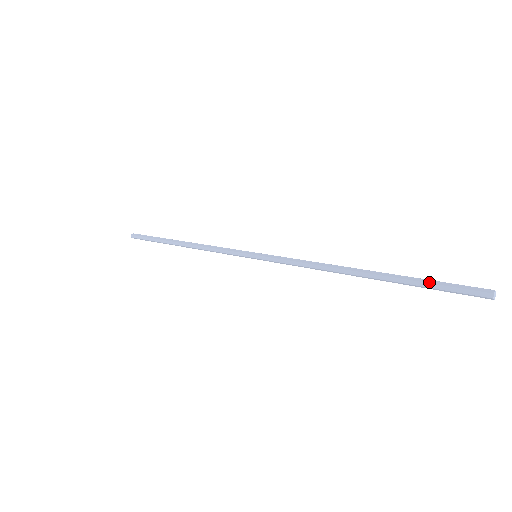
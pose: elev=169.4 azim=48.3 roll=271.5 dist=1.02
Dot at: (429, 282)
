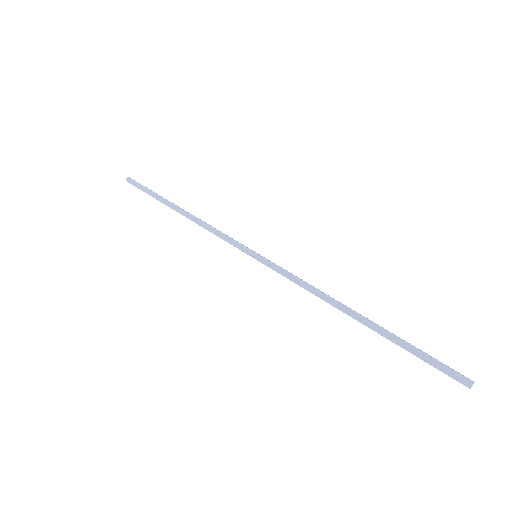
Dot at: (415, 355)
